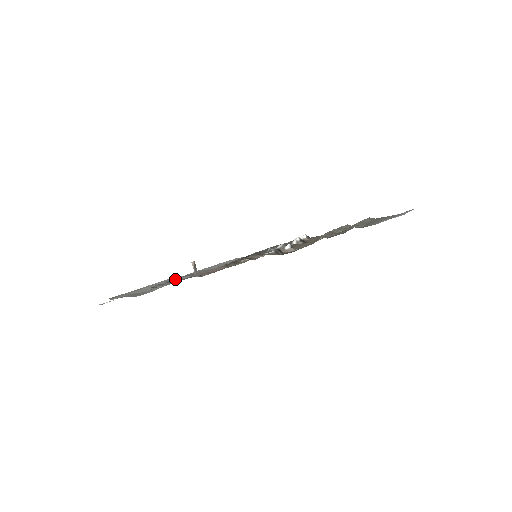
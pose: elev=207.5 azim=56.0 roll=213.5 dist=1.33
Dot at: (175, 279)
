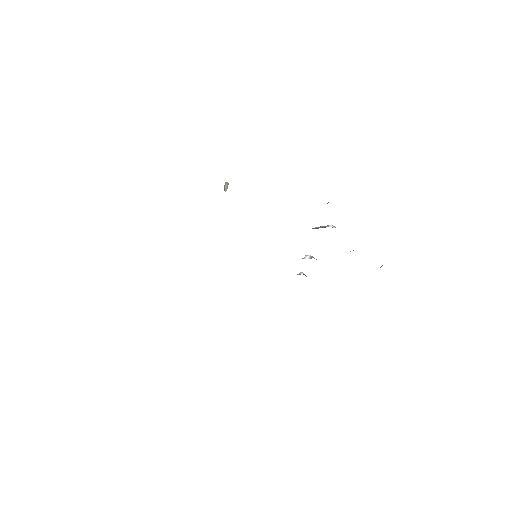
Dot at: occluded
